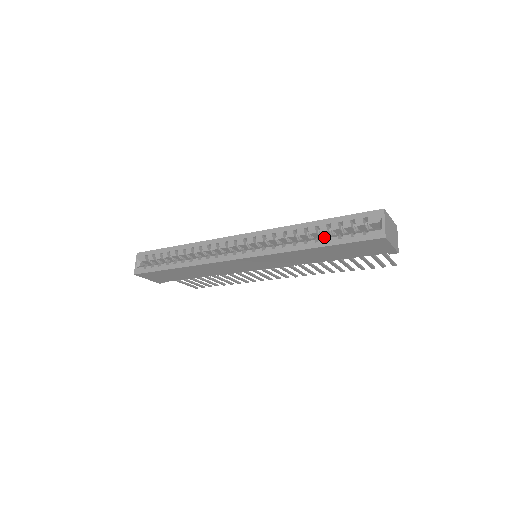
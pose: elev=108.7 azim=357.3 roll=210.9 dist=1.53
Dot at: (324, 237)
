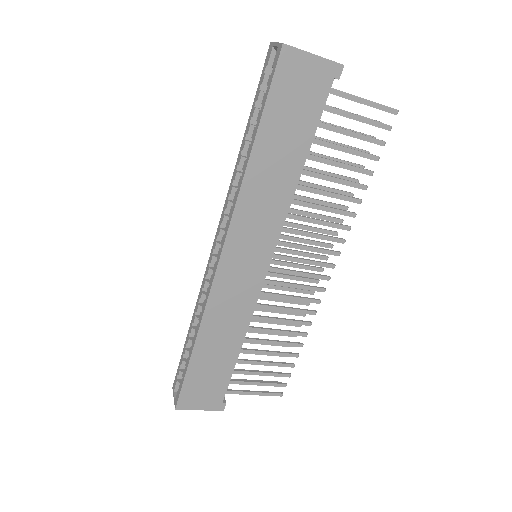
Dot at: (254, 132)
